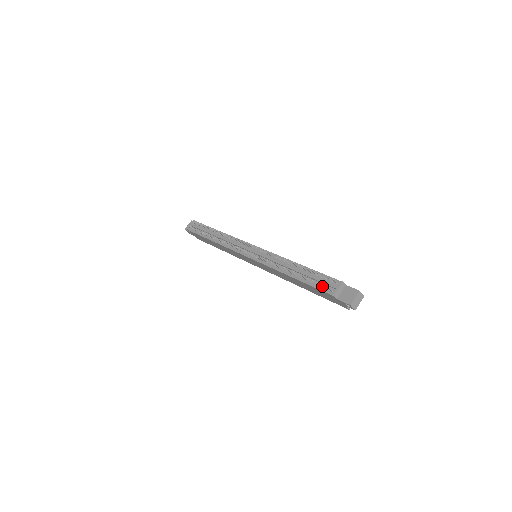
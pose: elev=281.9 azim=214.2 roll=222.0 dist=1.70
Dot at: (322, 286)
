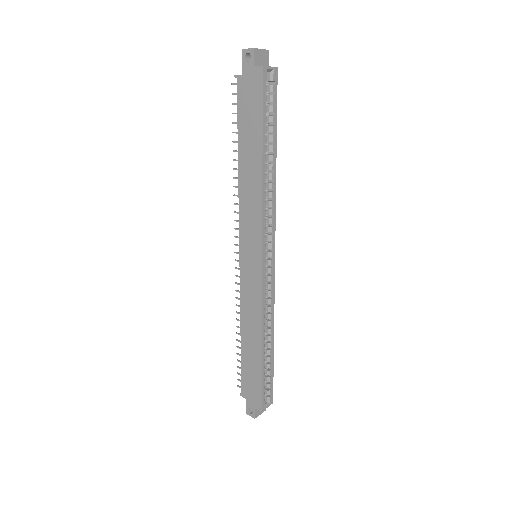
Dot at: (241, 103)
